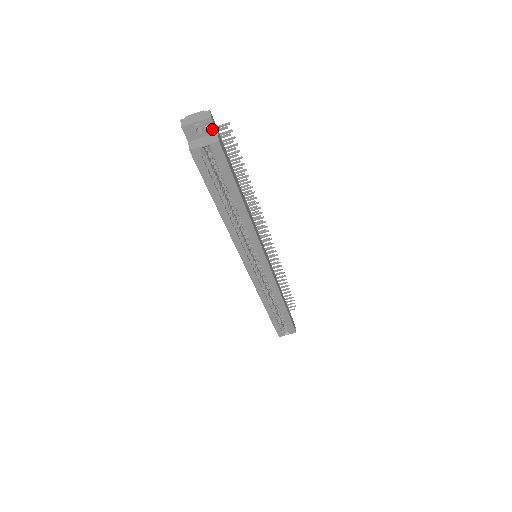
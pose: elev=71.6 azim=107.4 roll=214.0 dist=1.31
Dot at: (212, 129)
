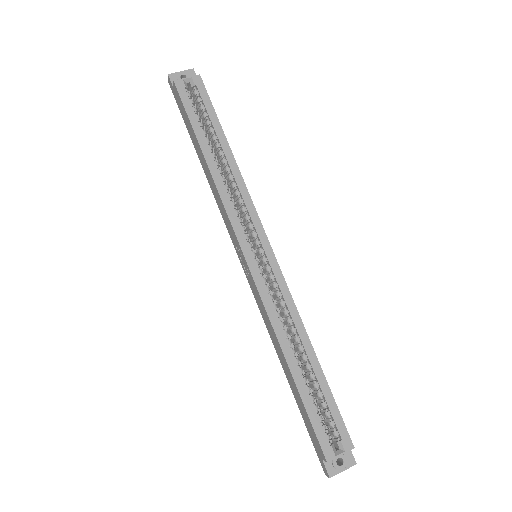
Dot at: occluded
